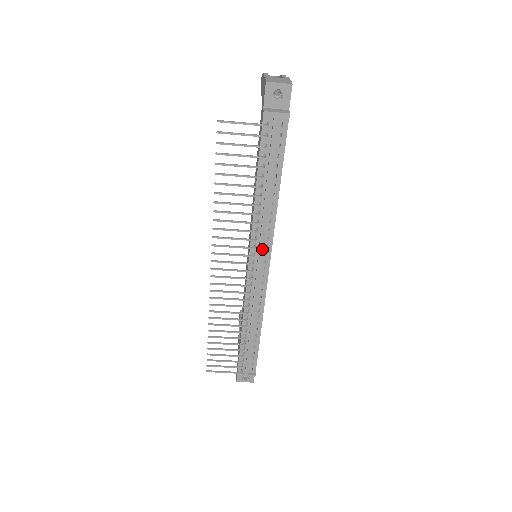
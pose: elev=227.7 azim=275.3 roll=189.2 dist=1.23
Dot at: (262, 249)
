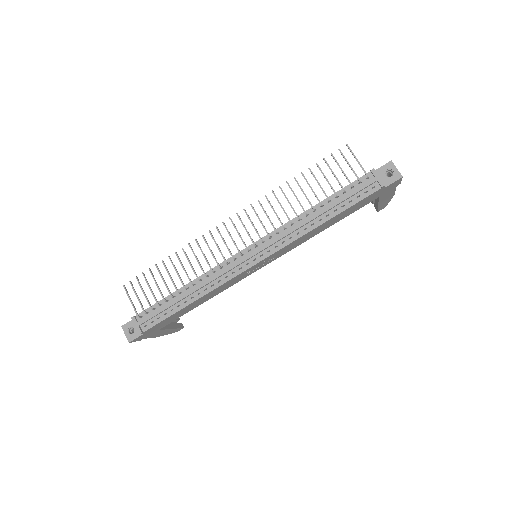
Dot at: (271, 244)
